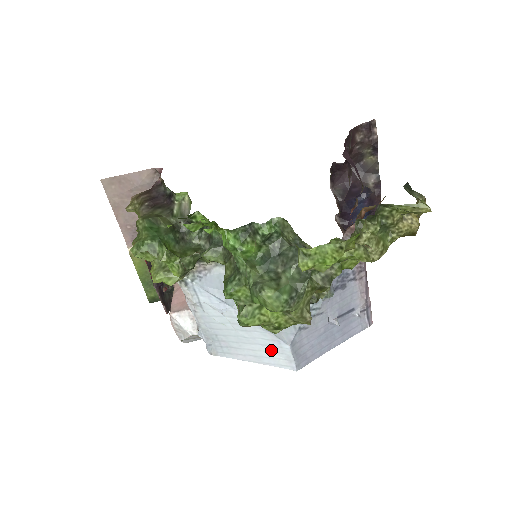
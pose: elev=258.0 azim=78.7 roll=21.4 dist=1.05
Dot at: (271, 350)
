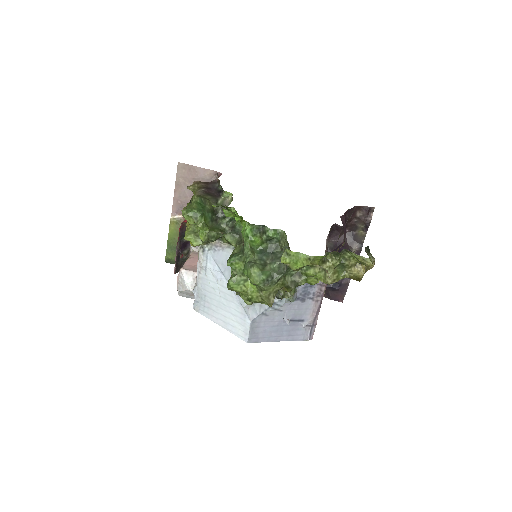
Dot at: (237, 321)
